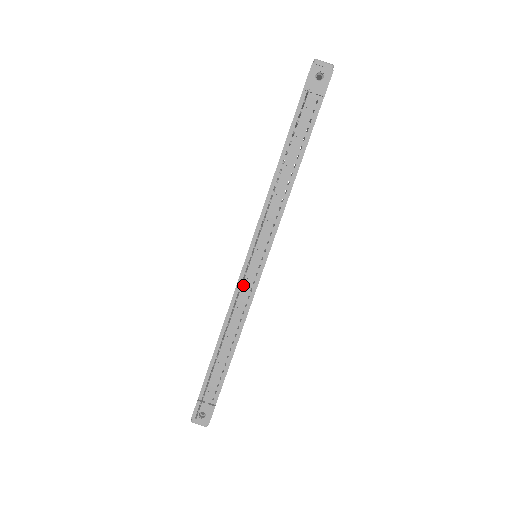
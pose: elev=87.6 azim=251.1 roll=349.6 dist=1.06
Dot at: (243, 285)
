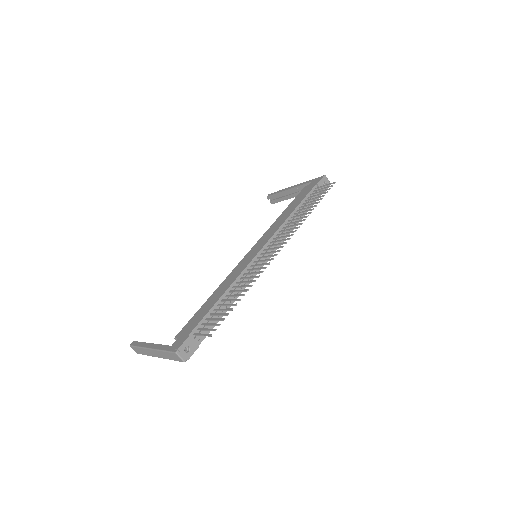
Dot at: (252, 266)
